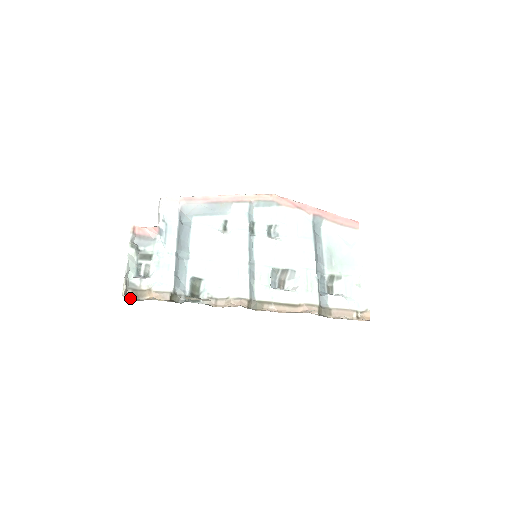
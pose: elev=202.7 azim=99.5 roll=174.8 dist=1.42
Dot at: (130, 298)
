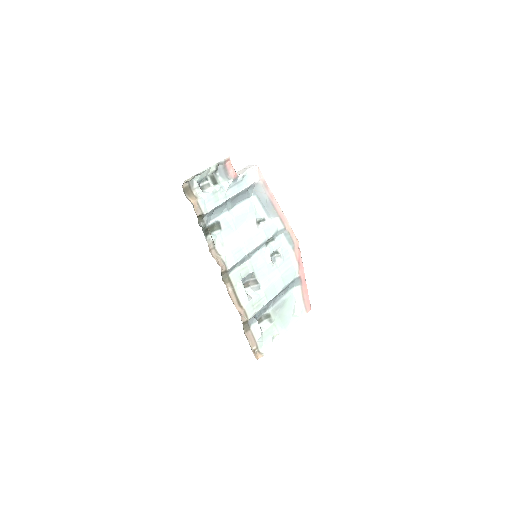
Dot at: (183, 187)
